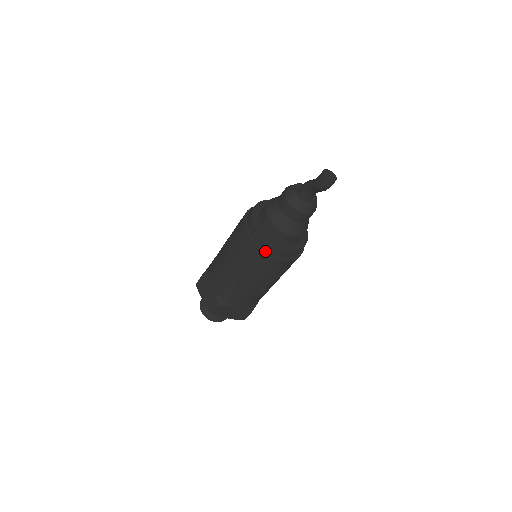
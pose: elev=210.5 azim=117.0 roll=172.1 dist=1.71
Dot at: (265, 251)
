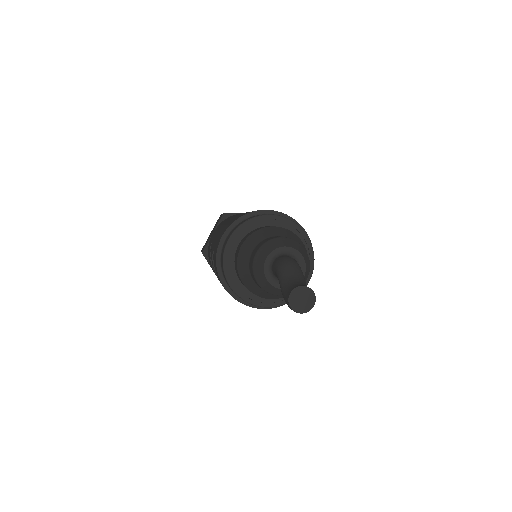
Dot at: occluded
